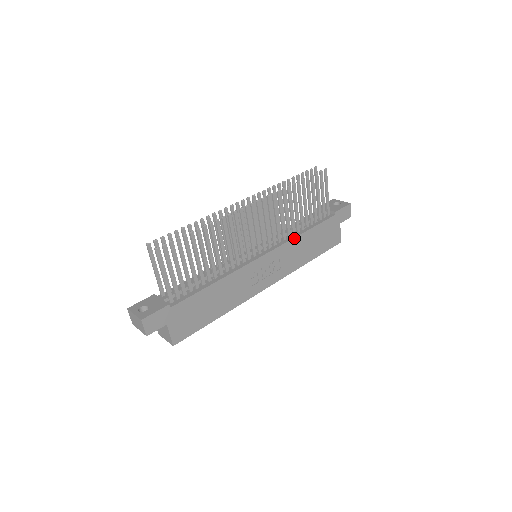
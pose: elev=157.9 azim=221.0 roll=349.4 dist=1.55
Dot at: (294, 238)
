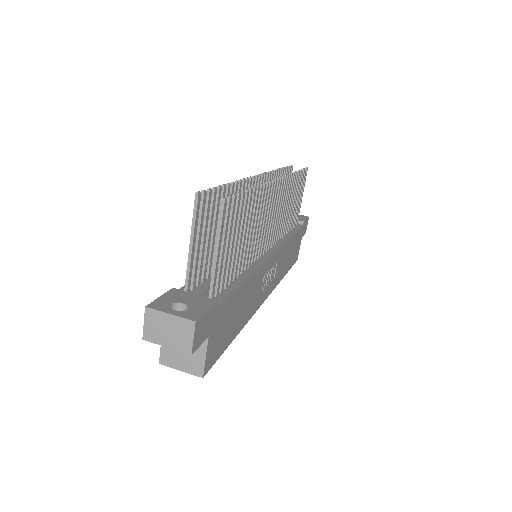
Dot at: (287, 240)
